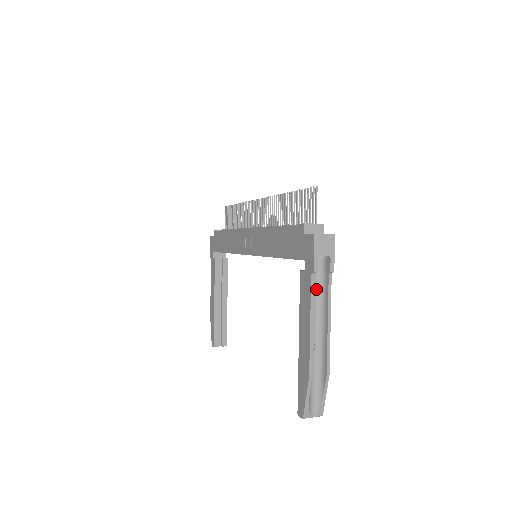
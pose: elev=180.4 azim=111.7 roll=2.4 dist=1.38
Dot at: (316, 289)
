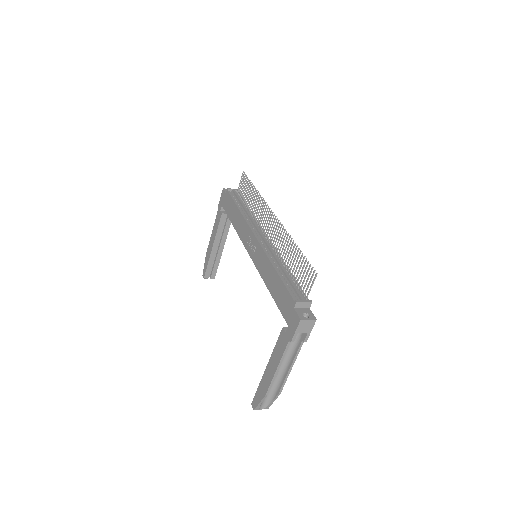
Dot at: (290, 343)
